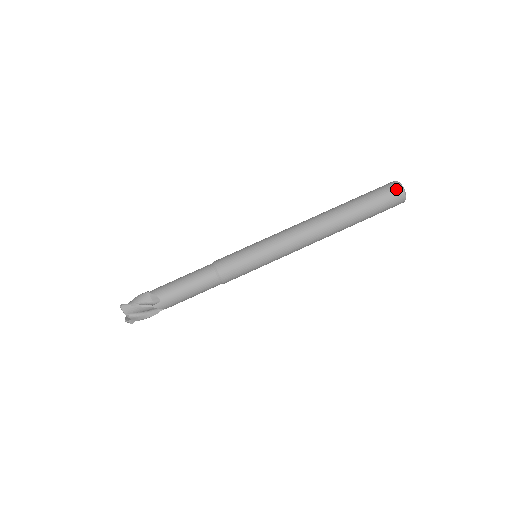
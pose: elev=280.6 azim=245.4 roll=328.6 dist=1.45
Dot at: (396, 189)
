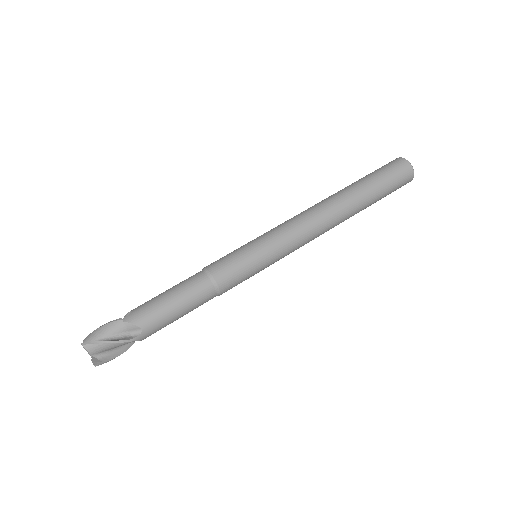
Dot at: (407, 169)
